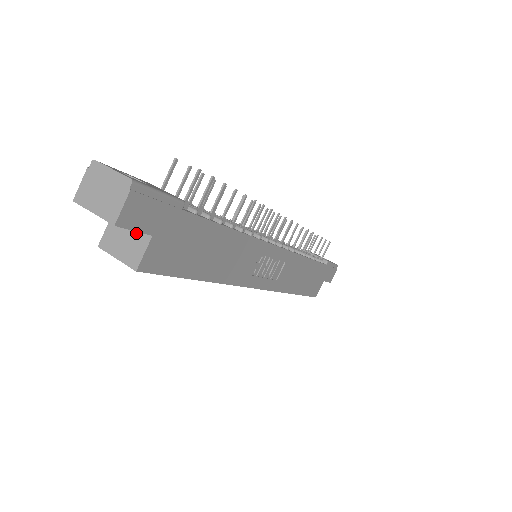
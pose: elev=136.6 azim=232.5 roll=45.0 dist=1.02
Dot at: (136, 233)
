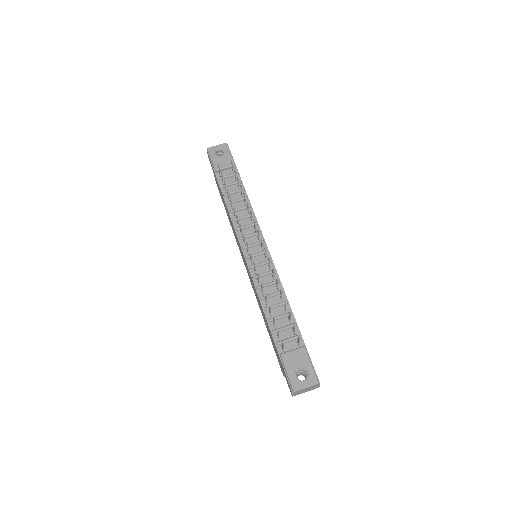
Dot at: occluded
